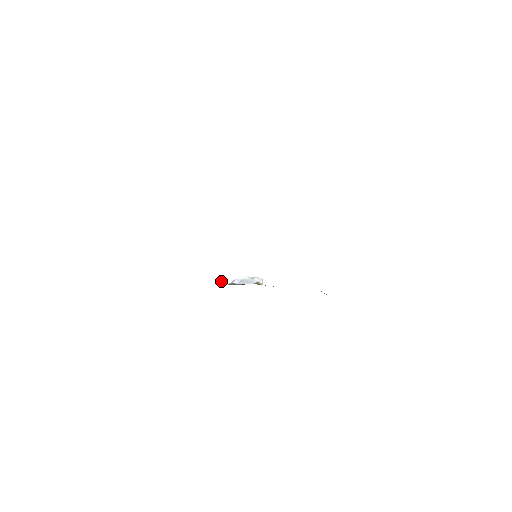
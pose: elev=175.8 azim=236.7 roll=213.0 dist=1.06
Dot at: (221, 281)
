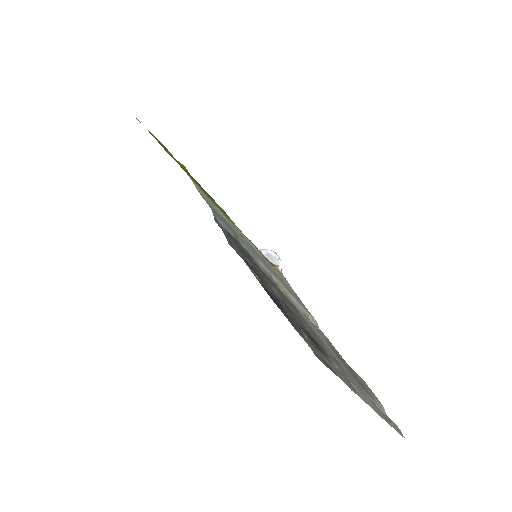
Dot at: occluded
